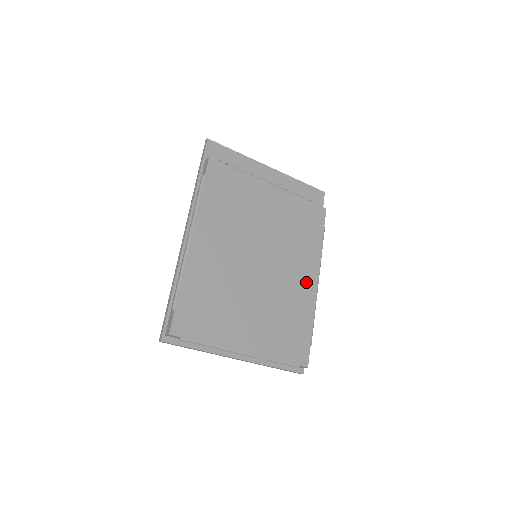
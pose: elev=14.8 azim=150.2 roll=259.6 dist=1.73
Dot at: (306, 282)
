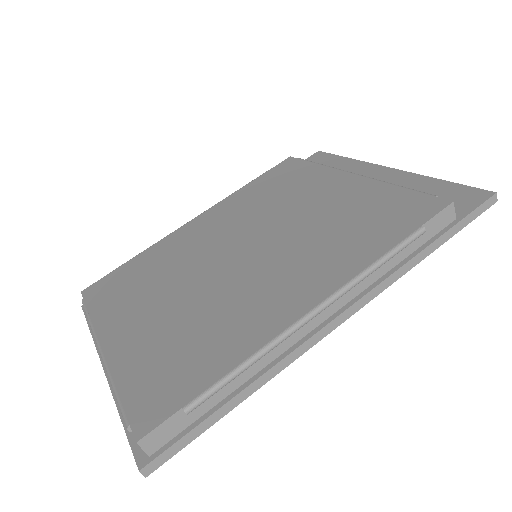
Dot at: (288, 300)
